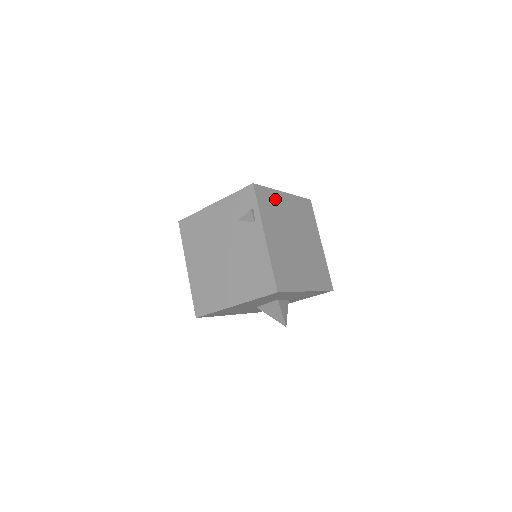
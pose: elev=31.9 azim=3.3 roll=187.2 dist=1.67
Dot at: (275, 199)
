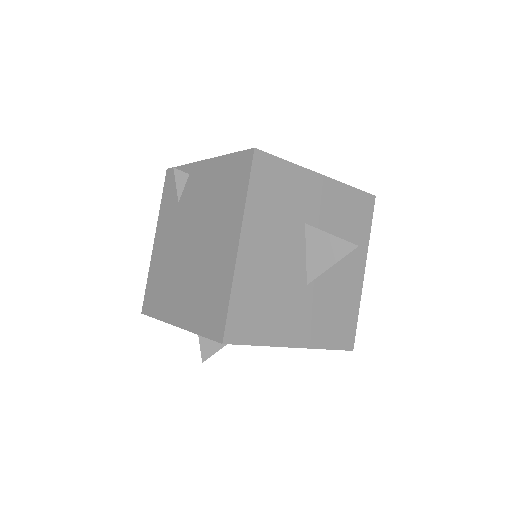
Dot at: occluded
